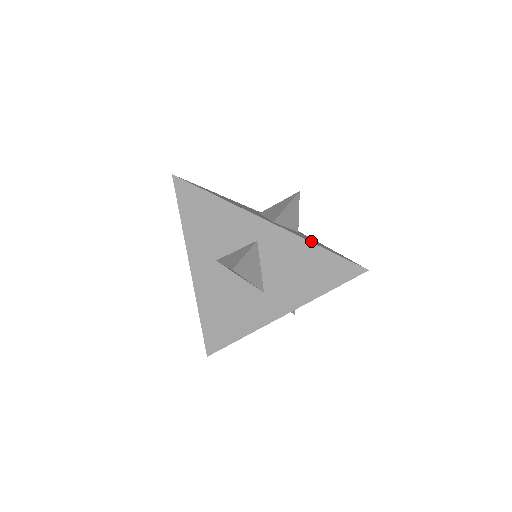
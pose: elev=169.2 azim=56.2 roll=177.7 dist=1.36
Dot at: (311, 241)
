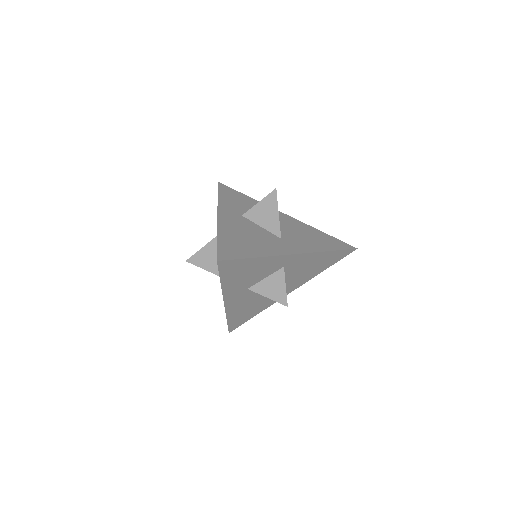
Dot at: (317, 245)
